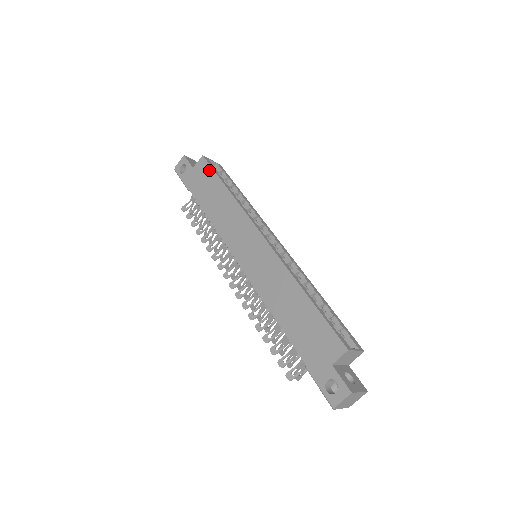
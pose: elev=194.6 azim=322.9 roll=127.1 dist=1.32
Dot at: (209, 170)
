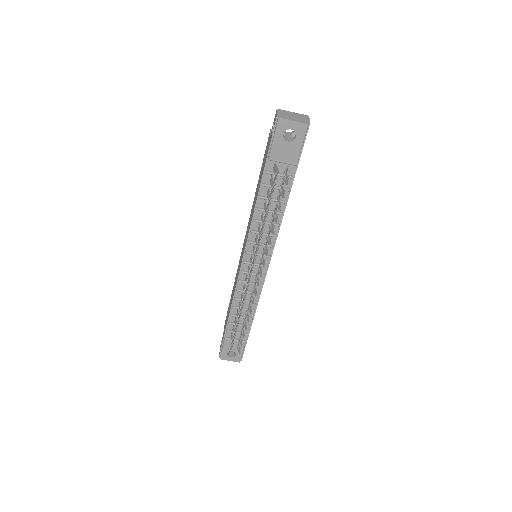
Dot at: (227, 313)
